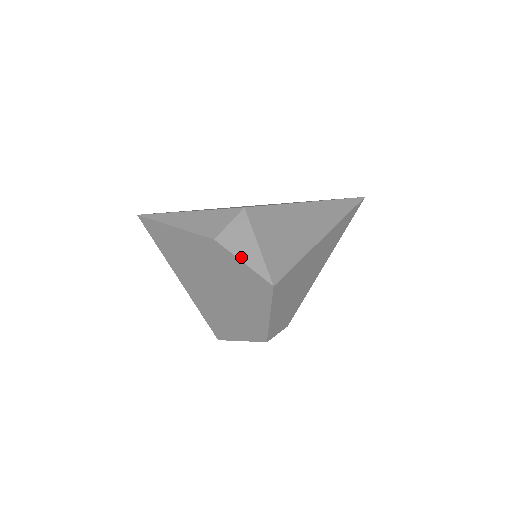
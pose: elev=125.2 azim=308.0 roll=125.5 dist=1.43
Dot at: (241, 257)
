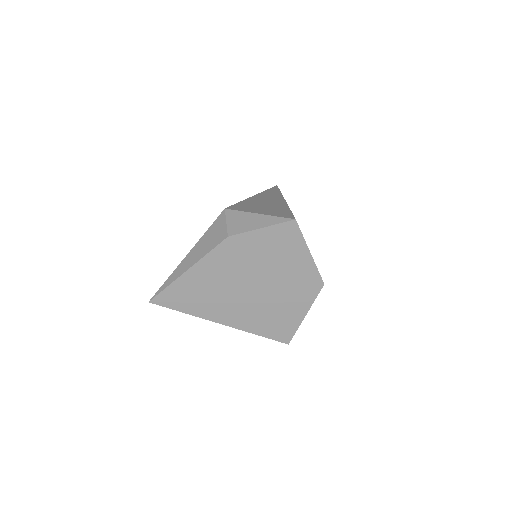
Dot at: (257, 227)
